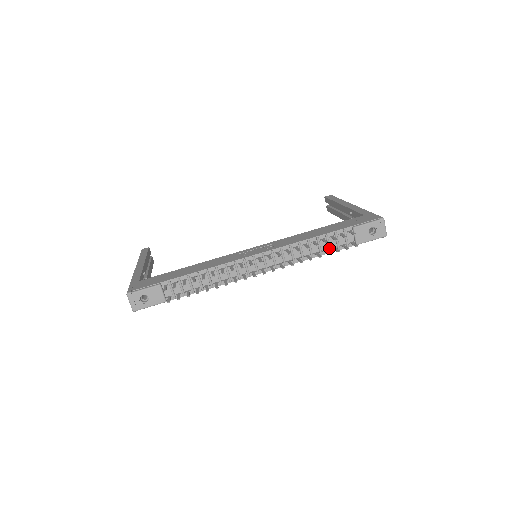
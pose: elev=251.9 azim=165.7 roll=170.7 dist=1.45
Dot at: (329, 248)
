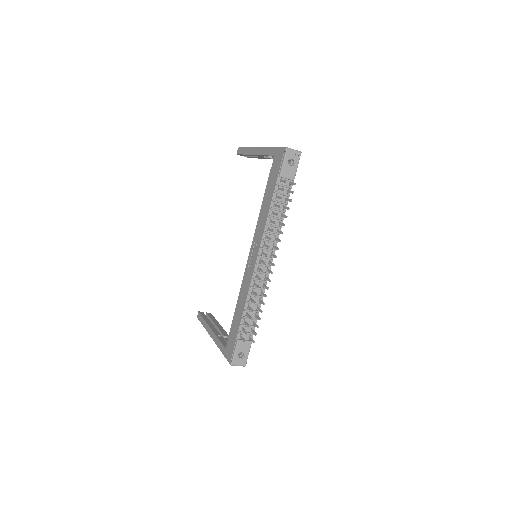
Dot at: (284, 203)
